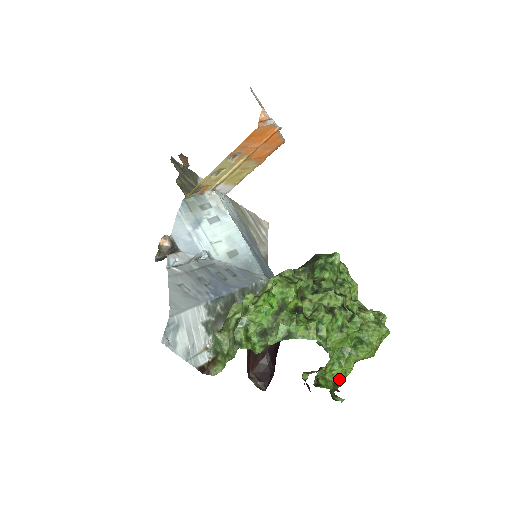
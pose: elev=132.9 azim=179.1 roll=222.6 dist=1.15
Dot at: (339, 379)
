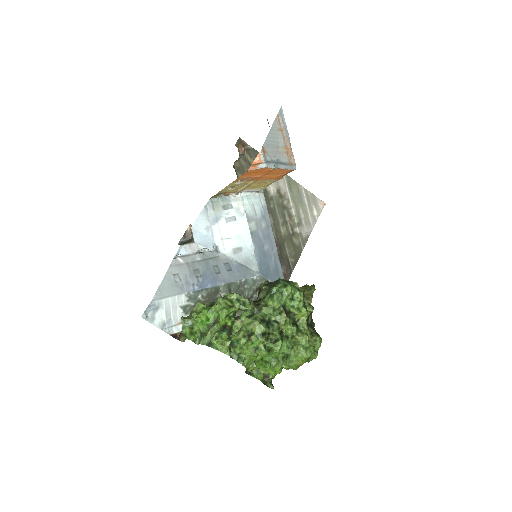
Dot at: (271, 374)
